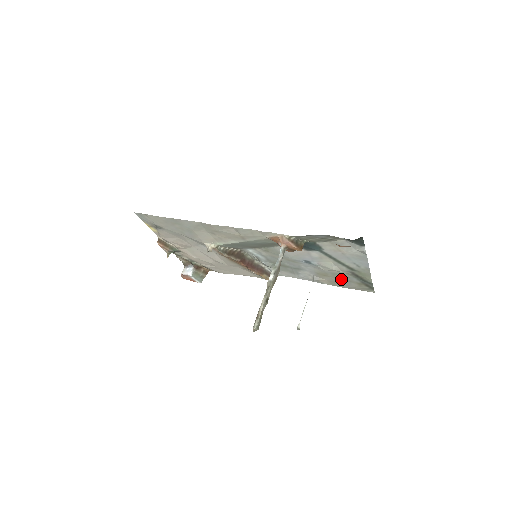
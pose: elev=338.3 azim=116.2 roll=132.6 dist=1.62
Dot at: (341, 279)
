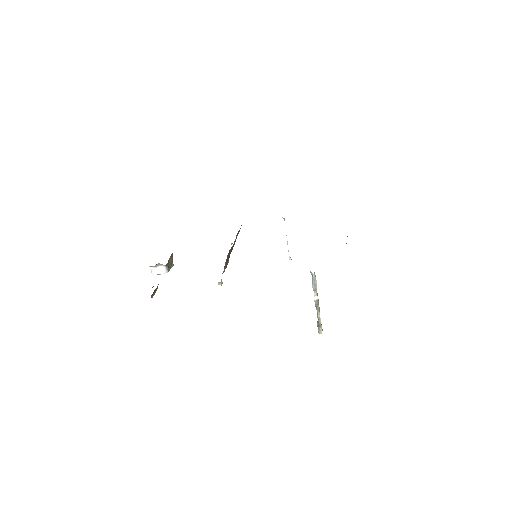
Dot at: occluded
